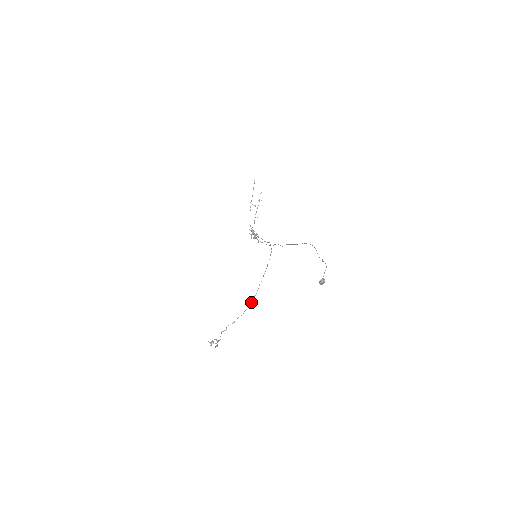
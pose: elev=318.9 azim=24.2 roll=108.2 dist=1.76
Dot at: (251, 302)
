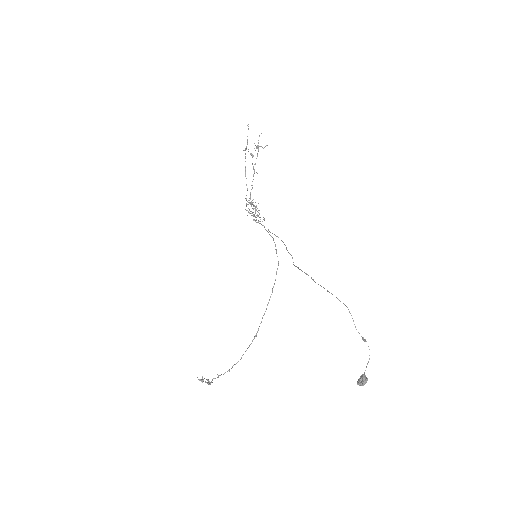
Dot at: (251, 343)
